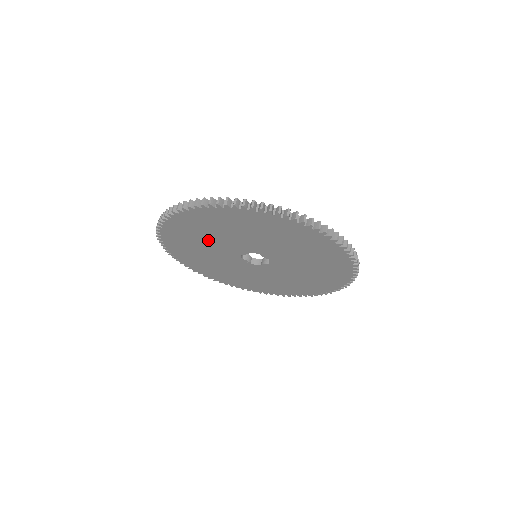
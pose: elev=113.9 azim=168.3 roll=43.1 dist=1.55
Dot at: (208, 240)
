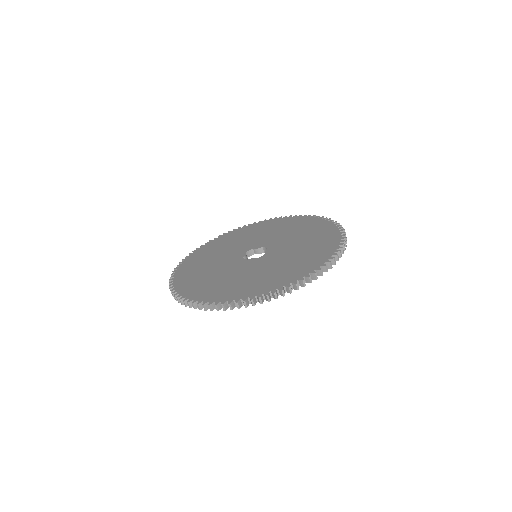
Dot at: occluded
